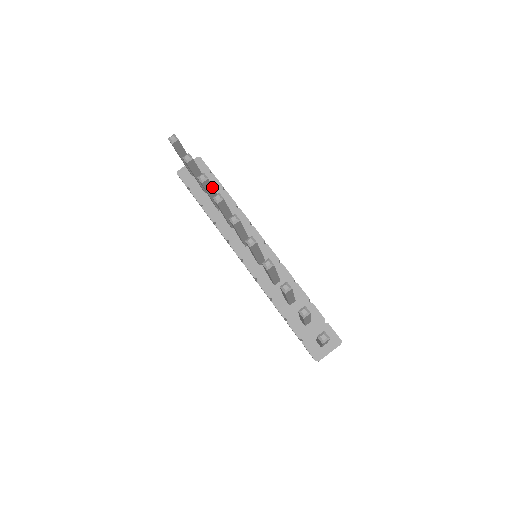
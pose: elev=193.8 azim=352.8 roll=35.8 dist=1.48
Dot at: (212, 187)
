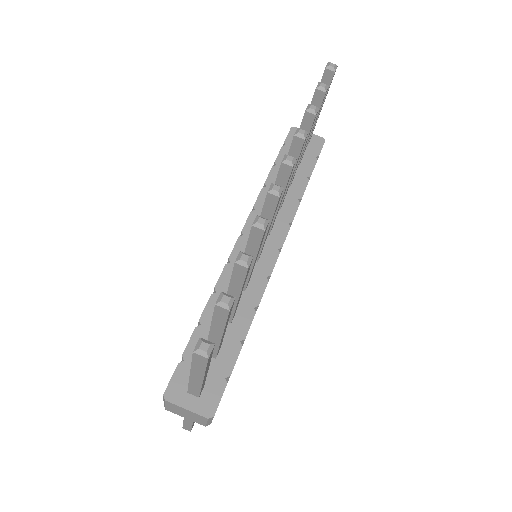
Dot at: (307, 136)
